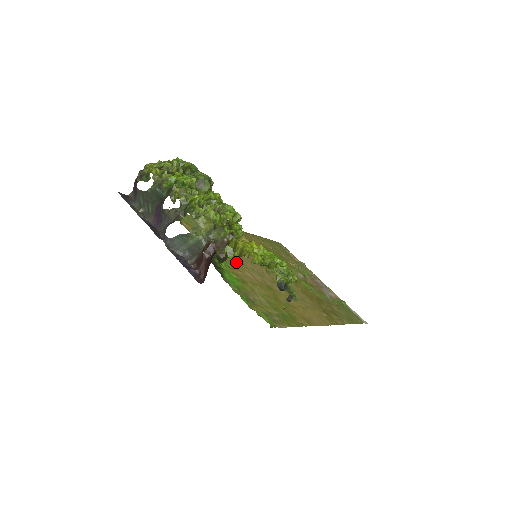
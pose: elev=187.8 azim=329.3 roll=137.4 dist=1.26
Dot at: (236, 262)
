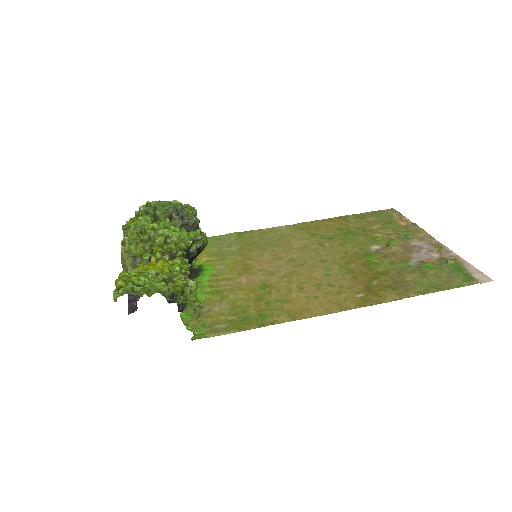
Dot at: (237, 270)
